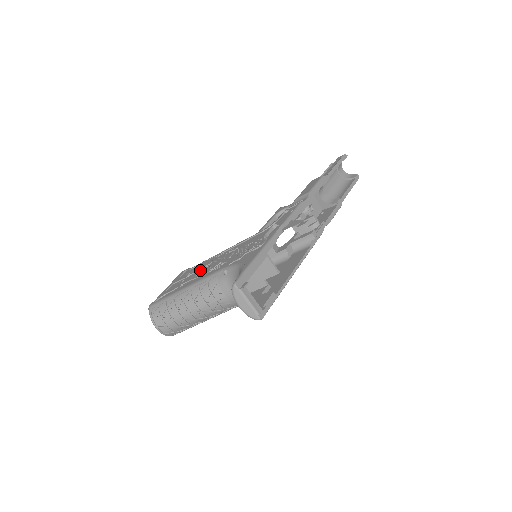
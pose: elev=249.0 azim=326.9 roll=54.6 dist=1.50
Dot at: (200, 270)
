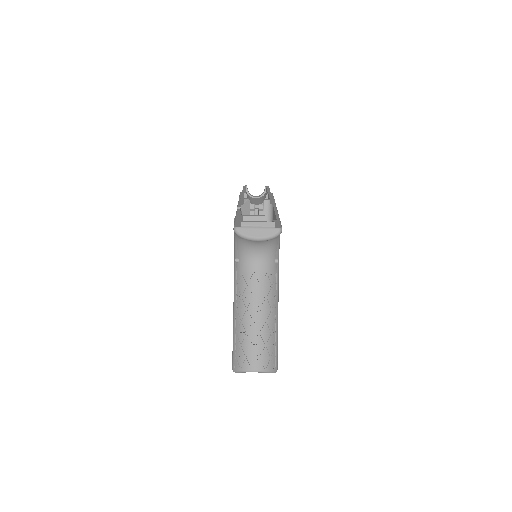
Dot at: occluded
